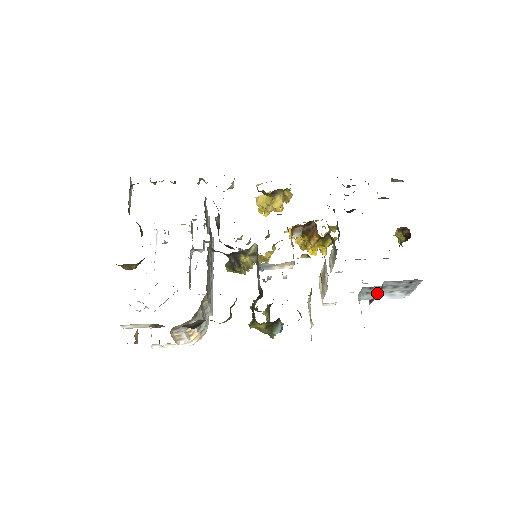
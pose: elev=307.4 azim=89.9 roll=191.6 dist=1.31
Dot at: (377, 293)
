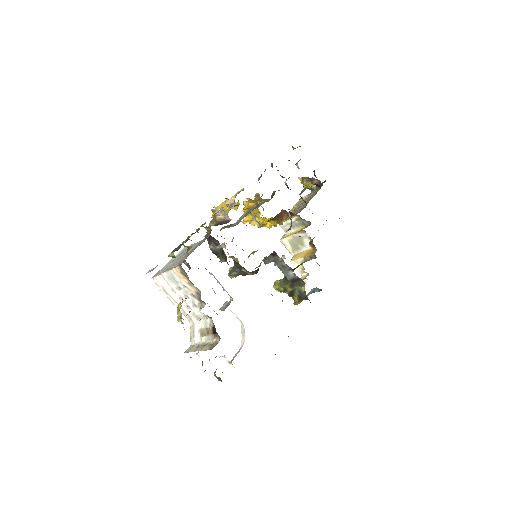
Dot at: occluded
